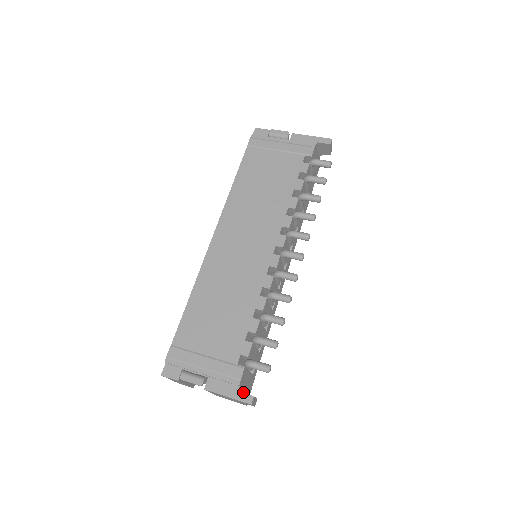
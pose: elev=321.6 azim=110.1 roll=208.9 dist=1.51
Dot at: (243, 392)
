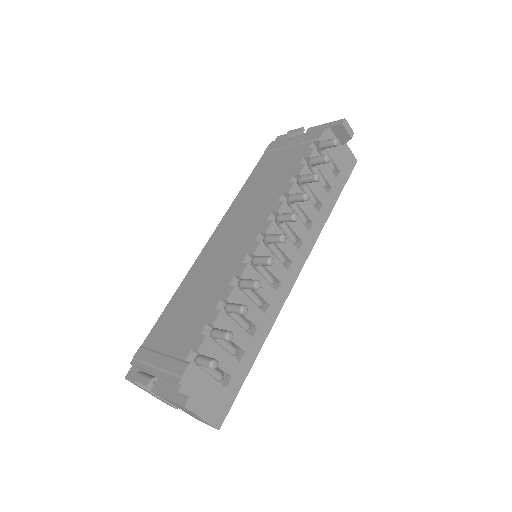
Dot at: (199, 402)
